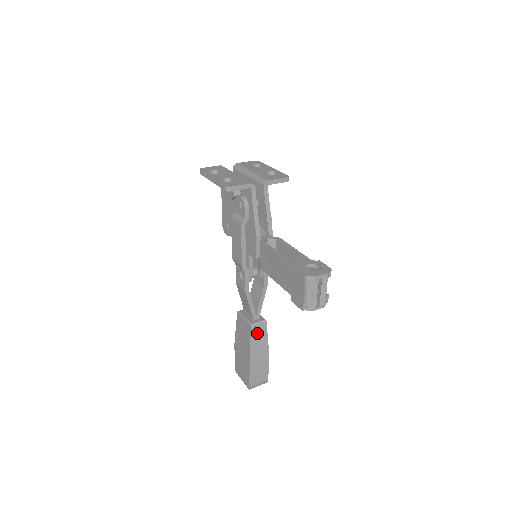
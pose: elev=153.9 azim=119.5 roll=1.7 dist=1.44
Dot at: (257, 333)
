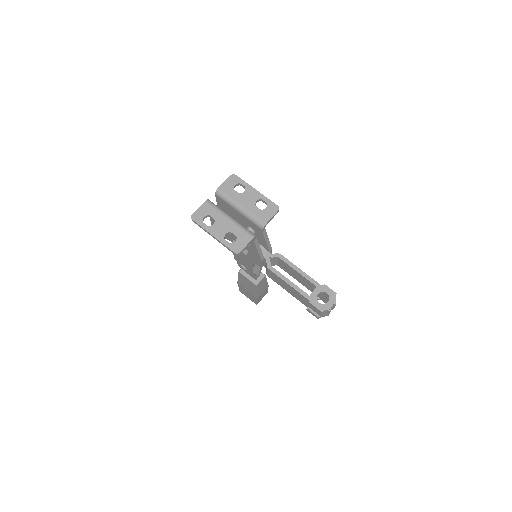
Dot at: (260, 285)
